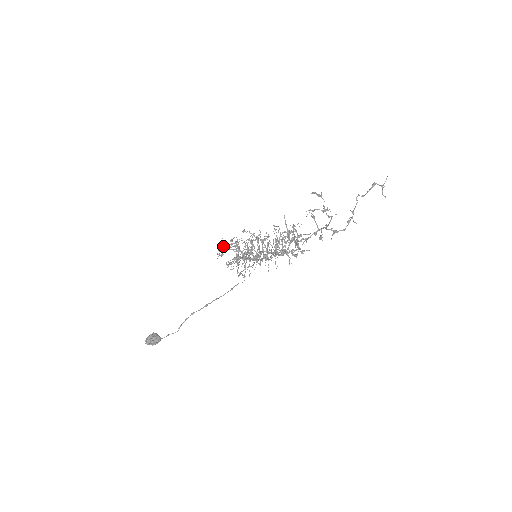
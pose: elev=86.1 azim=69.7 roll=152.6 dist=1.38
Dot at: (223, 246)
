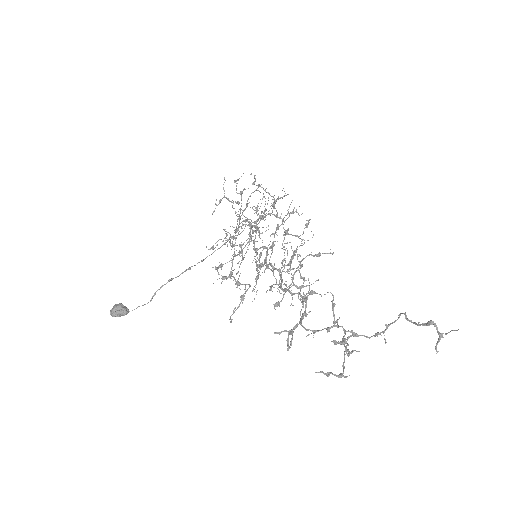
Dot at: (222, 198)
